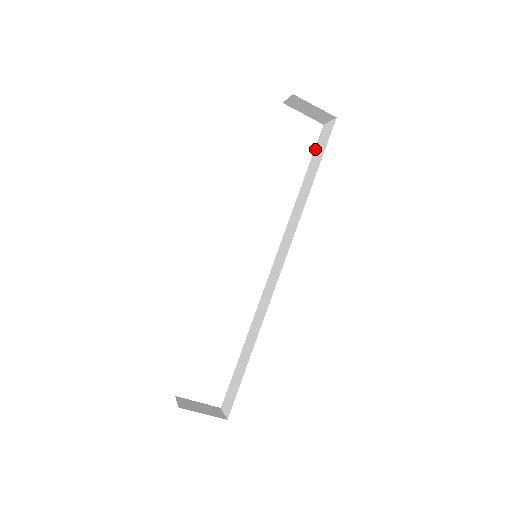
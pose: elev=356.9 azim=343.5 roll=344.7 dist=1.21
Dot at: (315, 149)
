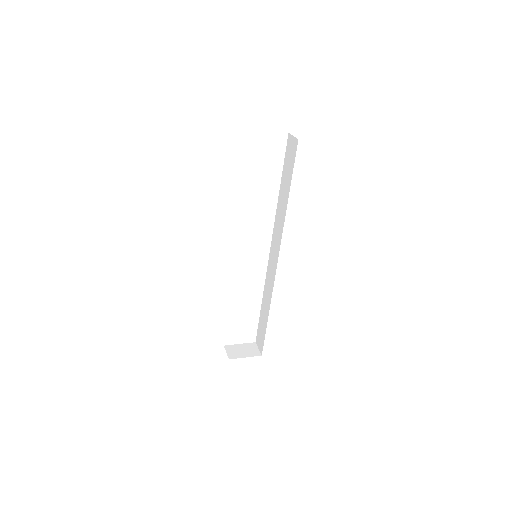
Dot at: (285, 157)
